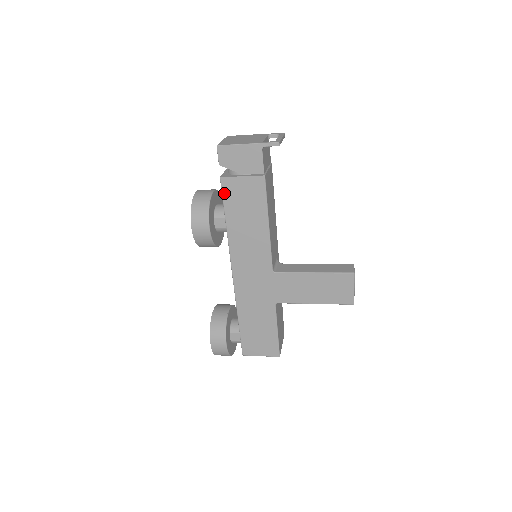
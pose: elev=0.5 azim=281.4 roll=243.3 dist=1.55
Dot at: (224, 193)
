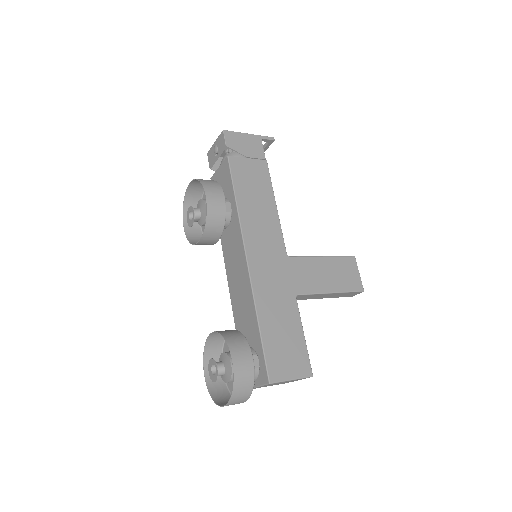
Dot at: (232, 171)
